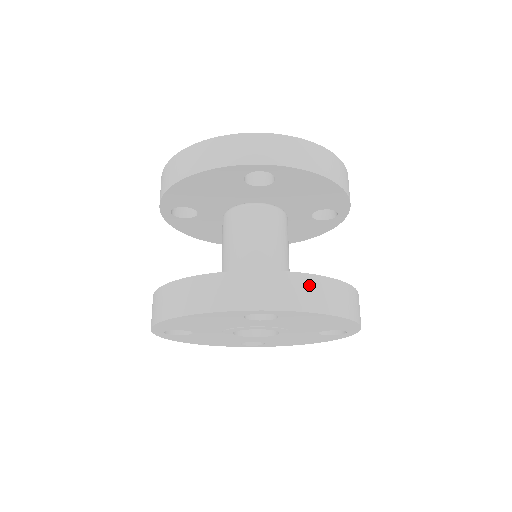
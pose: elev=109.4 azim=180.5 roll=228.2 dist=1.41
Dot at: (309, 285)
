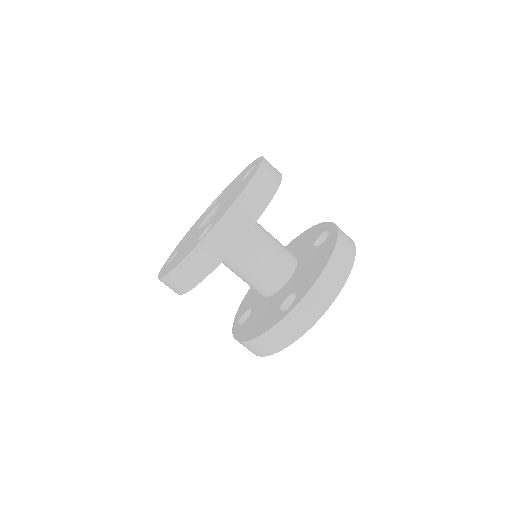
Dot at: (319, 291)
